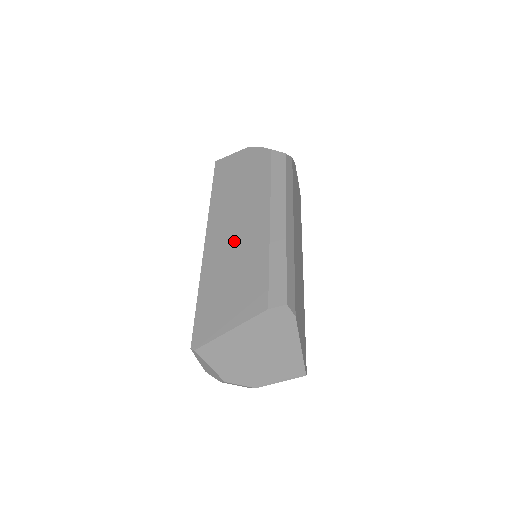
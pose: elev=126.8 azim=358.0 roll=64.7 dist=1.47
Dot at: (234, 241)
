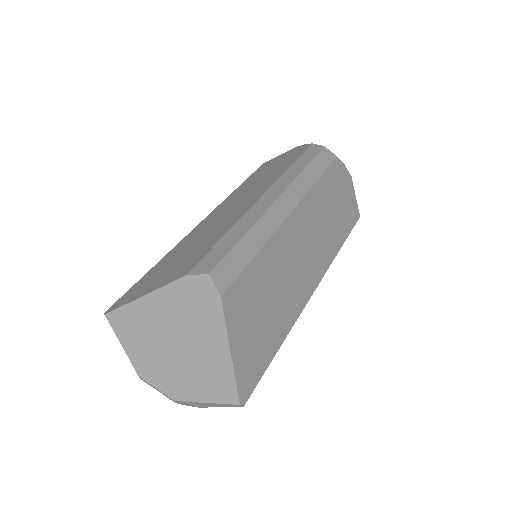
Dot at: (218, 220)
